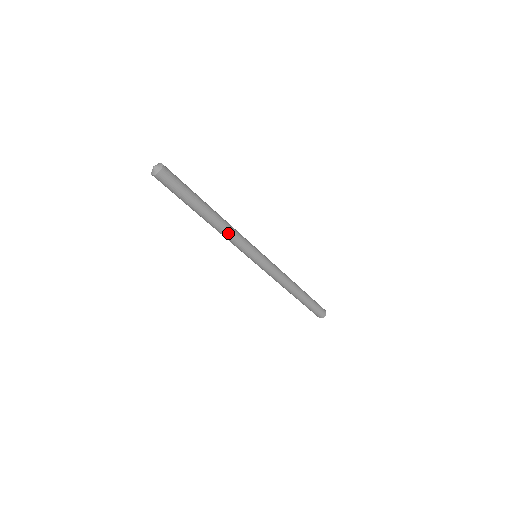
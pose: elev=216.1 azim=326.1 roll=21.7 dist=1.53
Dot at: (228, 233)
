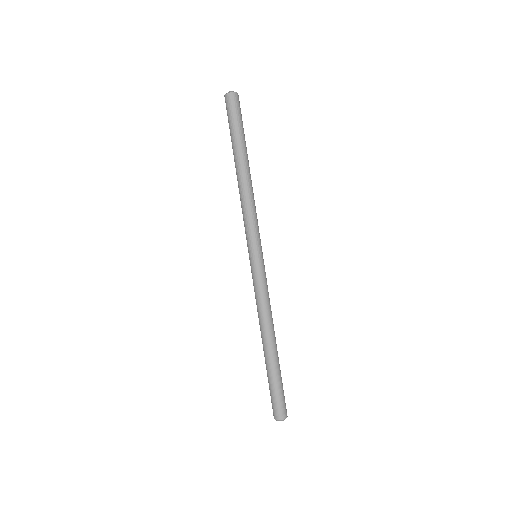
Dot at: (246, 199)
